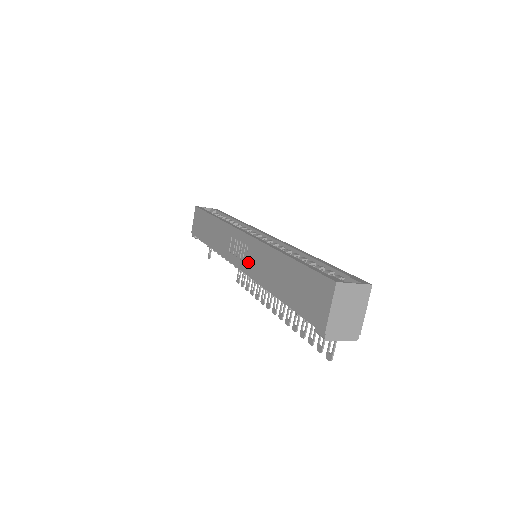
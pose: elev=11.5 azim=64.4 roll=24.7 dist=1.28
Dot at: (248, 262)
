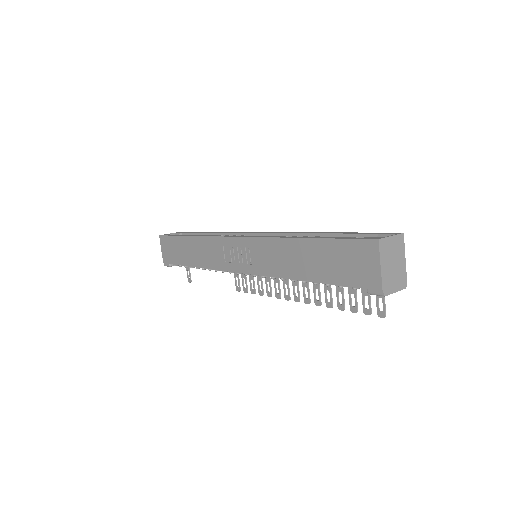
Dot at: (256, 263)
